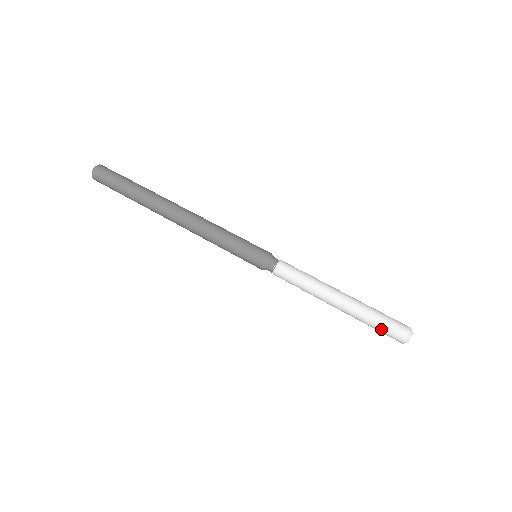
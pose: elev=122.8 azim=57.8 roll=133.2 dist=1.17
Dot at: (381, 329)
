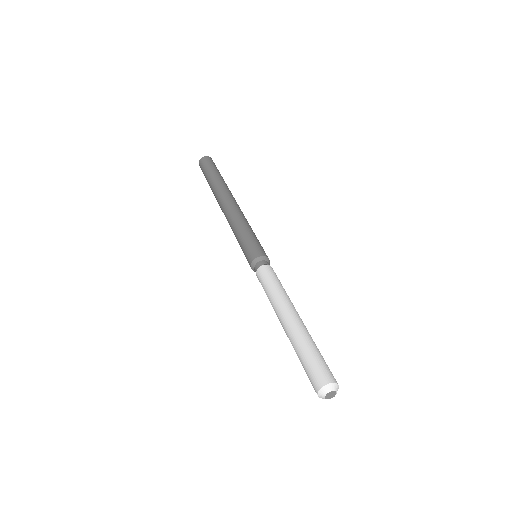
Dot at: (306, 366)
